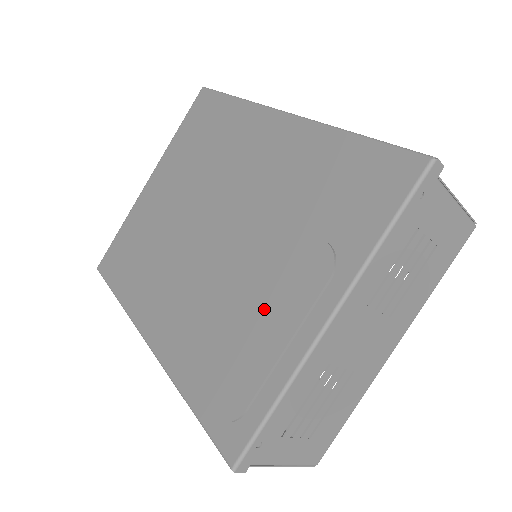
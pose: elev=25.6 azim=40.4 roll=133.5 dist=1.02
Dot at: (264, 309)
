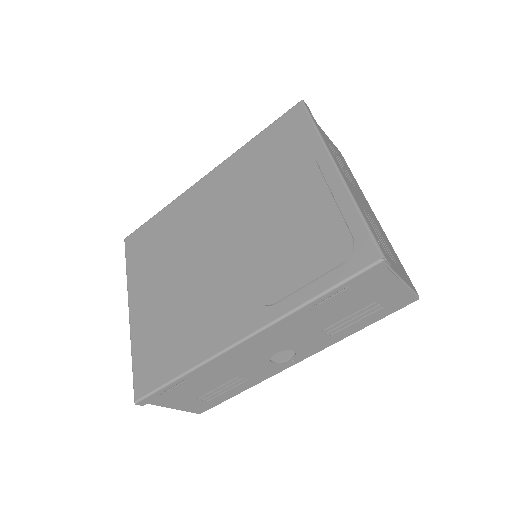
Dot at: (300, 208)
